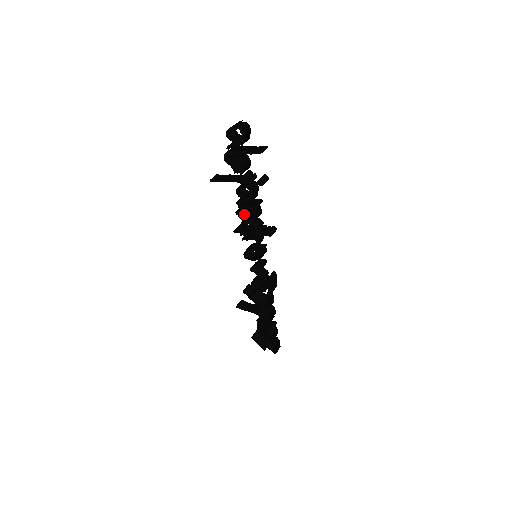
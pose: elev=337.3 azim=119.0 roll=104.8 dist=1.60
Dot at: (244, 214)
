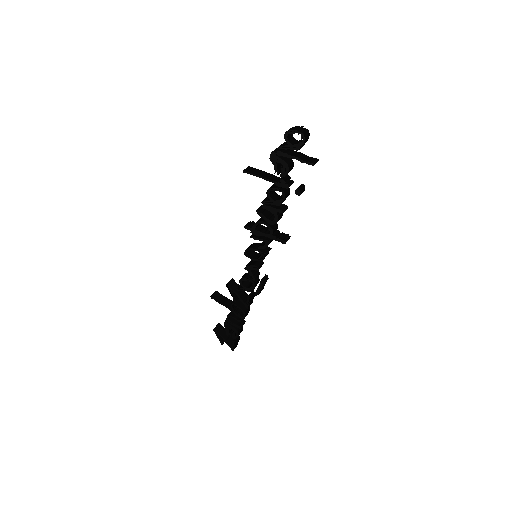
Dot at: (264, 214)
